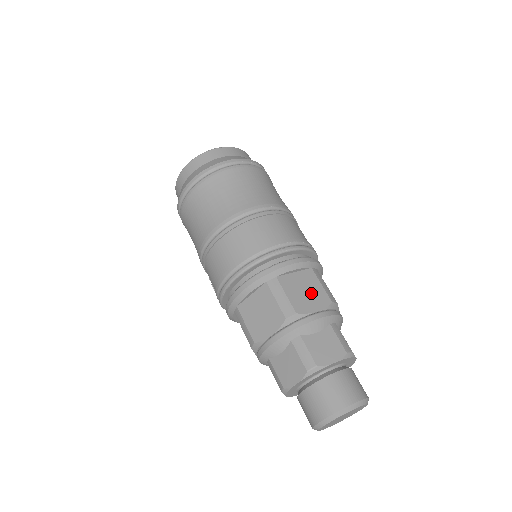
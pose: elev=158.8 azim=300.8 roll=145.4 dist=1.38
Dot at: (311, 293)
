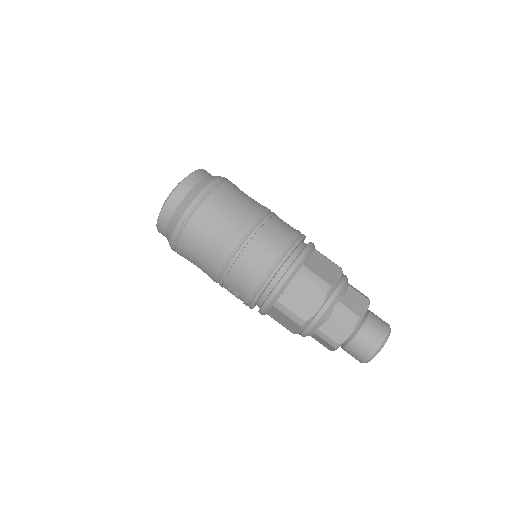
Dot at: (328, 268)
